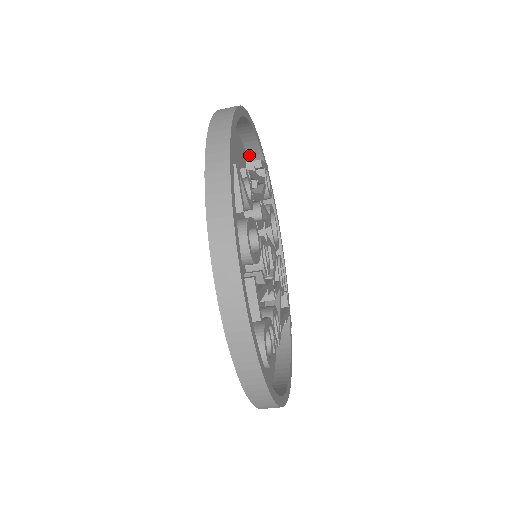
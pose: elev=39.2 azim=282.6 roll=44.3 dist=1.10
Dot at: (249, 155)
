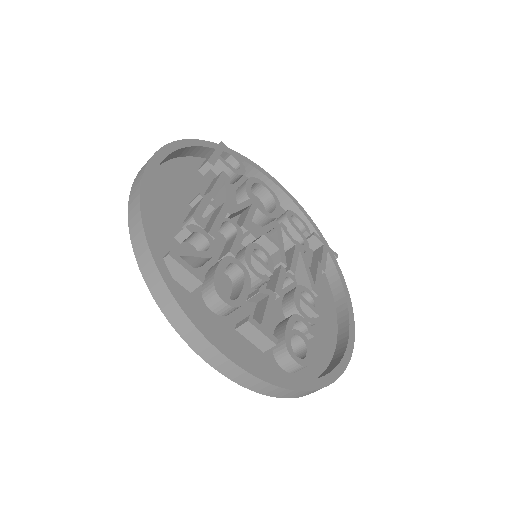
Dot at: (198, 156)
